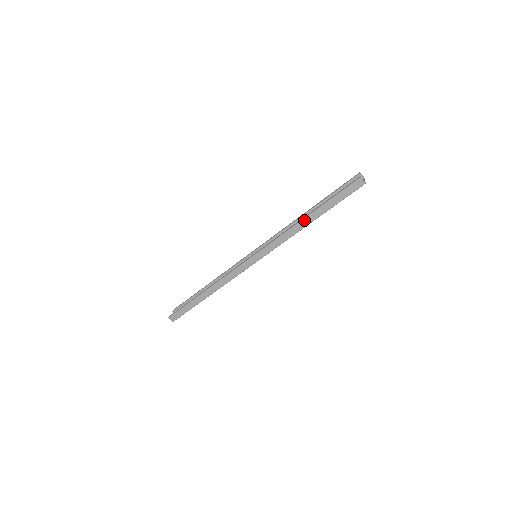
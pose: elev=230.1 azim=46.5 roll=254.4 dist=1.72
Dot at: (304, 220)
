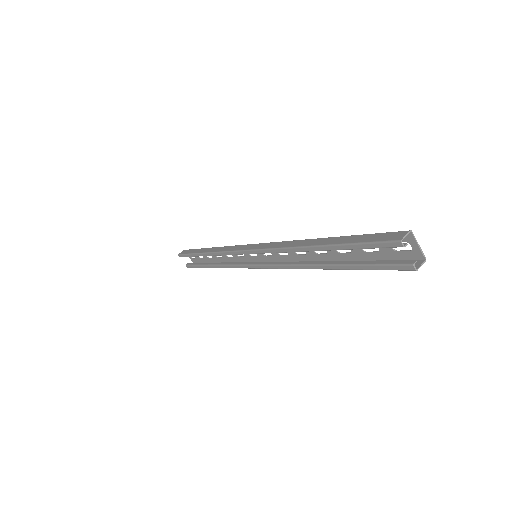
Dot at: (321, 268)
